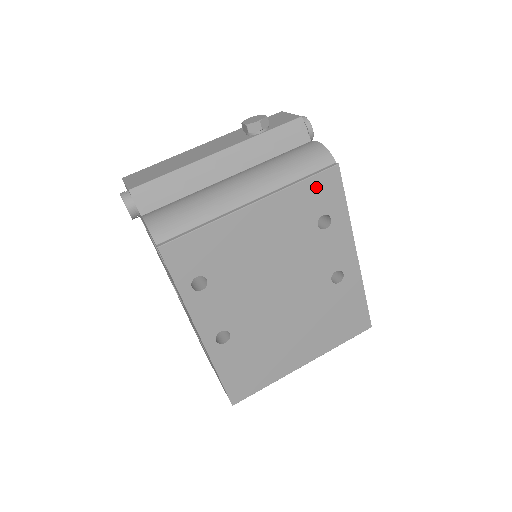
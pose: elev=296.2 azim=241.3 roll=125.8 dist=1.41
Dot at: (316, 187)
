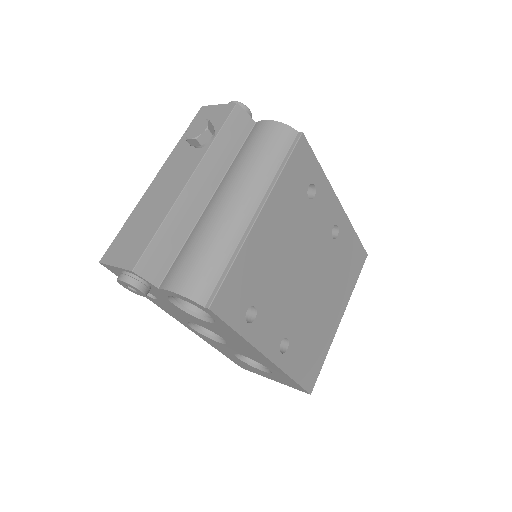
Dot at: (296, 164)
